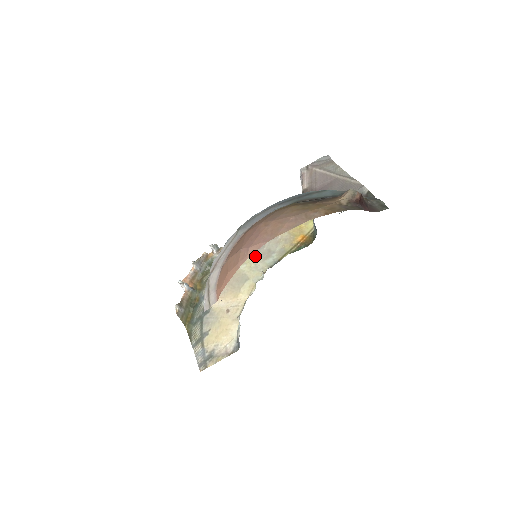
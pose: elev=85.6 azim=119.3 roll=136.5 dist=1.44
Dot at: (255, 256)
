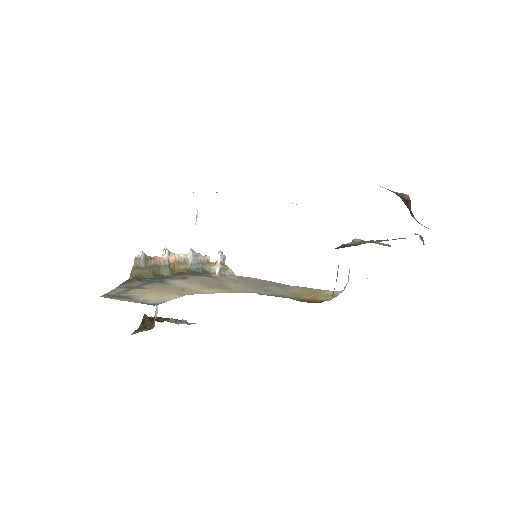
Dot at: (252, 285)
